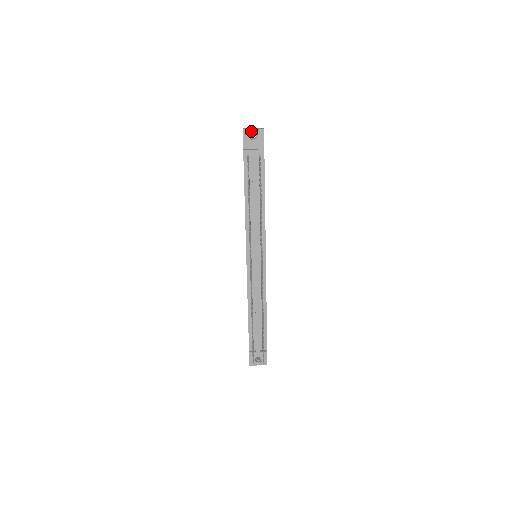
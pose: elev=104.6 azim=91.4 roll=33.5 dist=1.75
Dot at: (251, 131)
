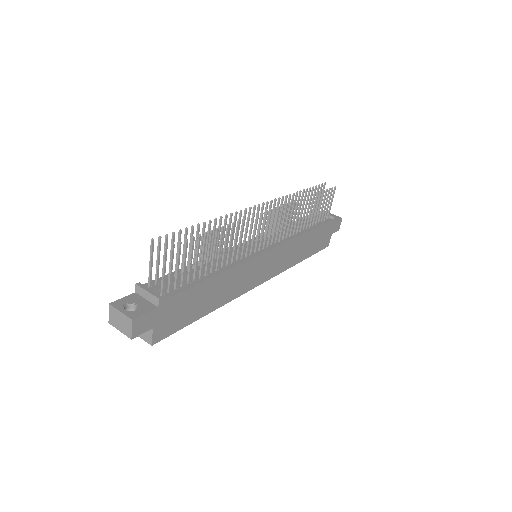
Dot at: (331, 214)
